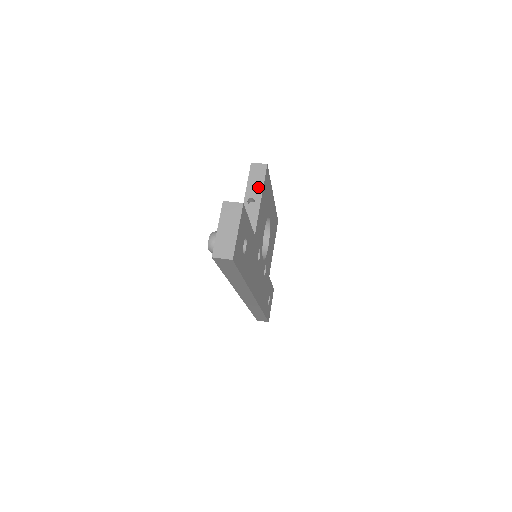
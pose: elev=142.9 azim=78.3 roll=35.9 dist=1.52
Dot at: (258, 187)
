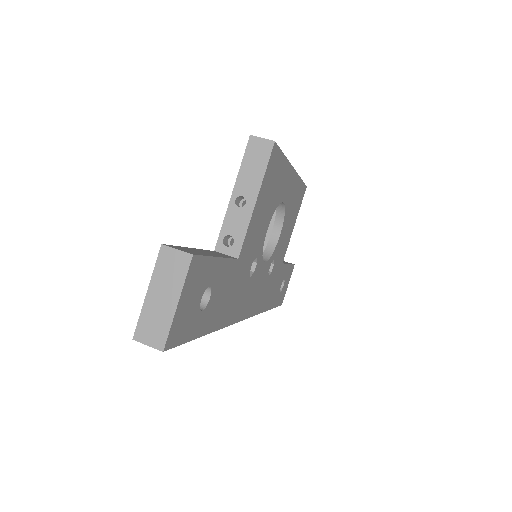
Dot at: (254, 179)
